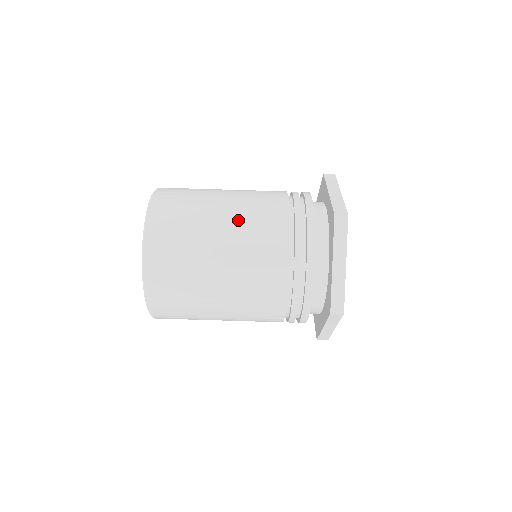
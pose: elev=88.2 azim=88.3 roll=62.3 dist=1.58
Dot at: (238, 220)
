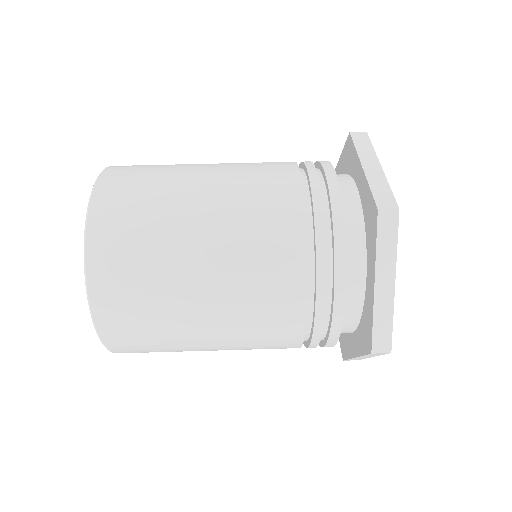
Dot at: (229, 163)
